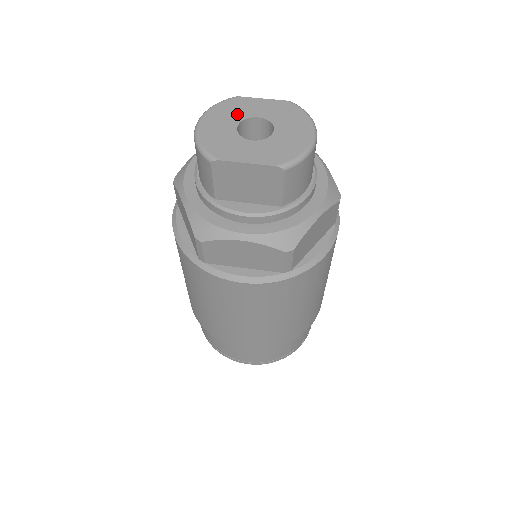
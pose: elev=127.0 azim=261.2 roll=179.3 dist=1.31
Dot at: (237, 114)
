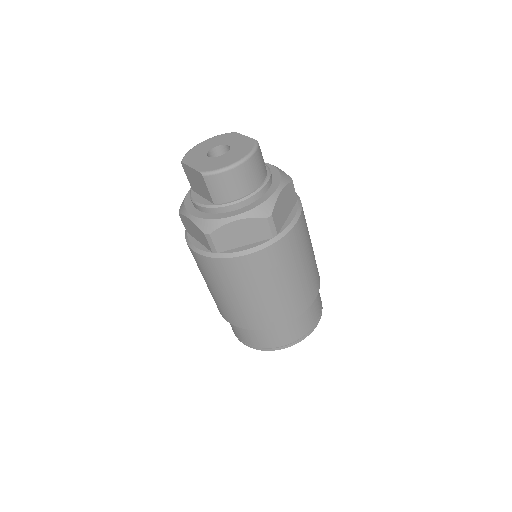
Dot at: (222, 141)
